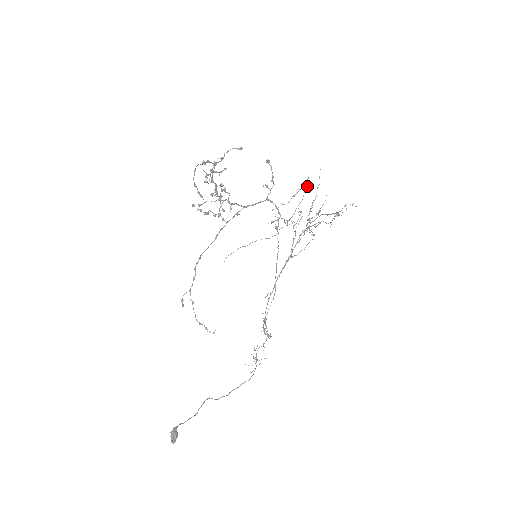
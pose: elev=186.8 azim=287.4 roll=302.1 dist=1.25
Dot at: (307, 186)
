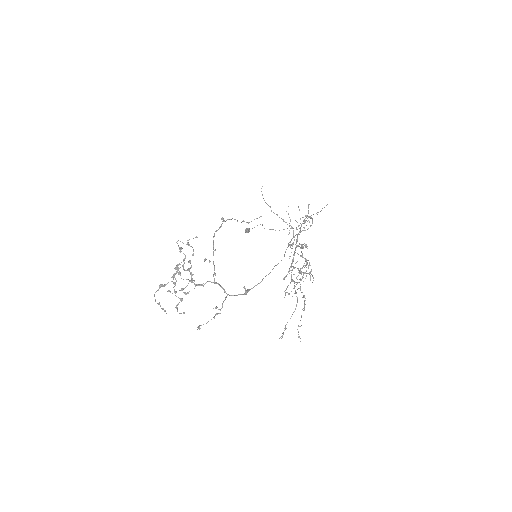
Dot at: occluded
